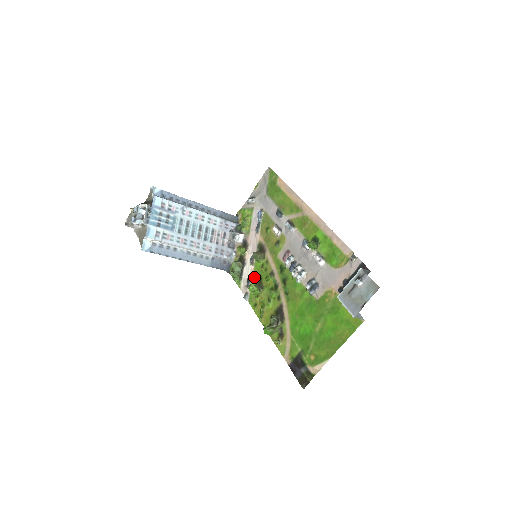
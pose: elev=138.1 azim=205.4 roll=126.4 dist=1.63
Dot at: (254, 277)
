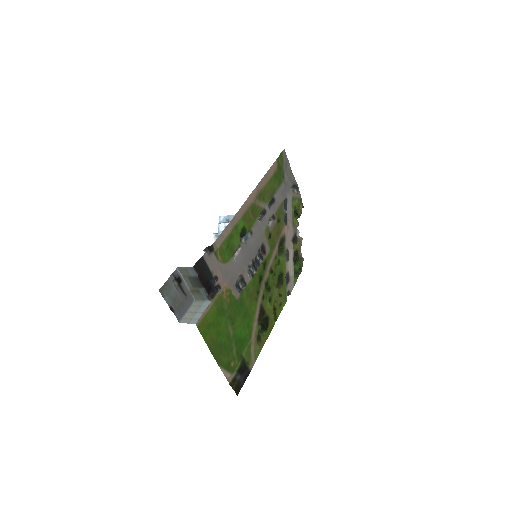
Dot at: (284, 274)
